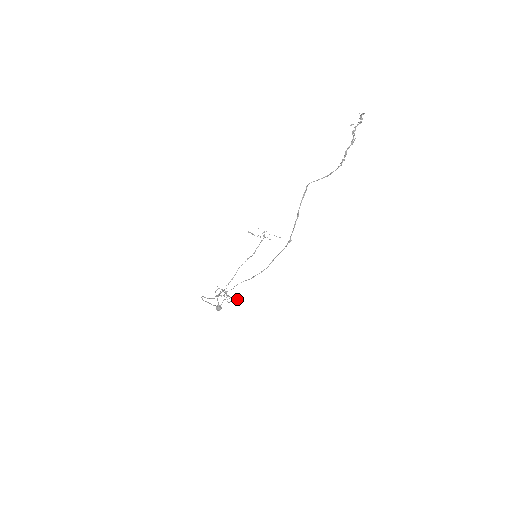
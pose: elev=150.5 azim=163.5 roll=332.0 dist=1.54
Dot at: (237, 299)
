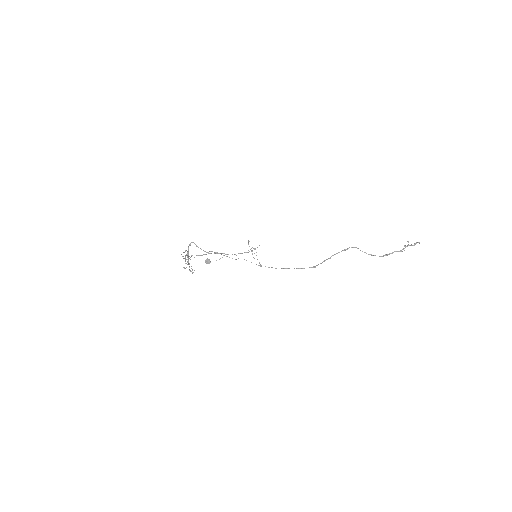
Dot at: (193, 272)
